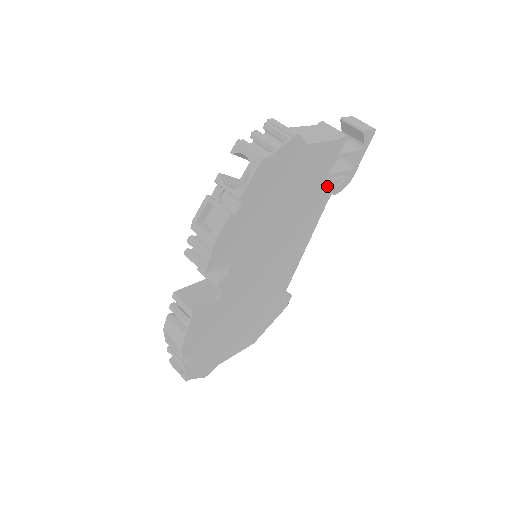
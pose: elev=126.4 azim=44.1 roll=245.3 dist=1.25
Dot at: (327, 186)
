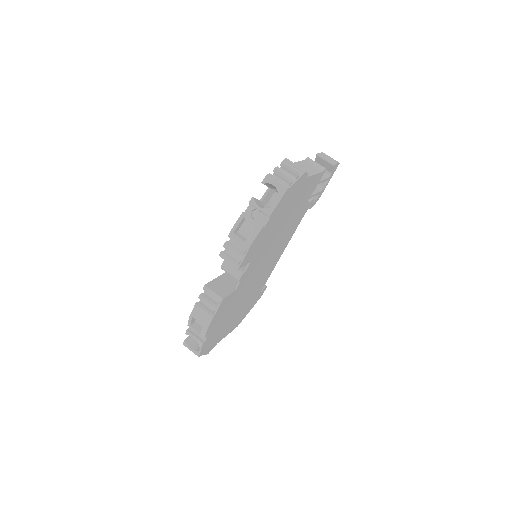
Dot at: (308, 204)
